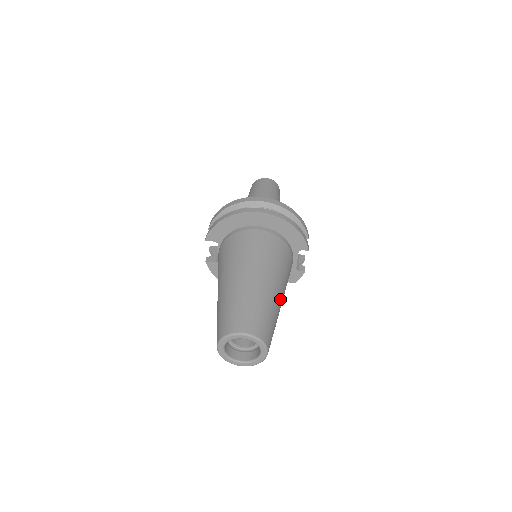
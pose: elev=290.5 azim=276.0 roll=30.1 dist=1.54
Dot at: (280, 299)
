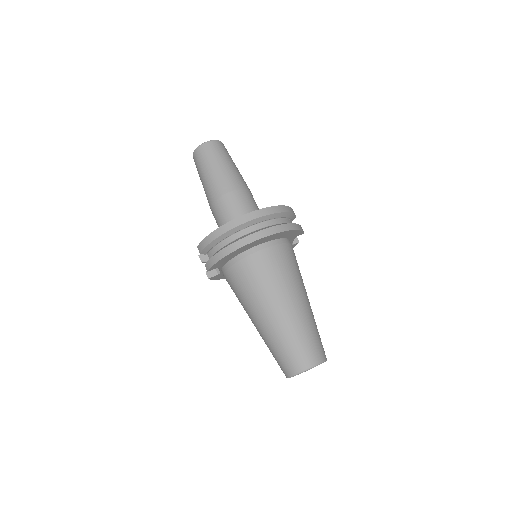
Dot at: occluded
